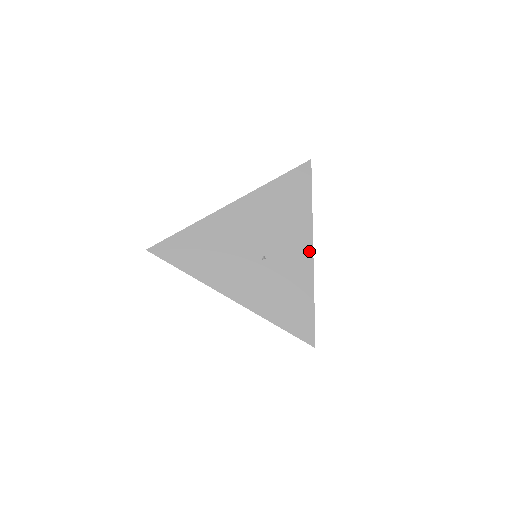
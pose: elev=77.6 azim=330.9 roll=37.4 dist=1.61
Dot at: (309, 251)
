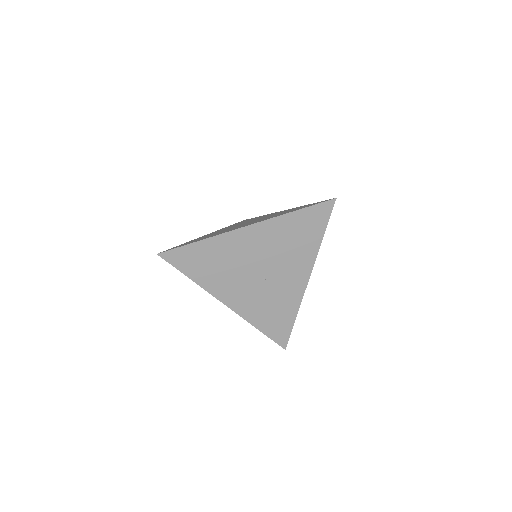
Dot at: (305, 279)
